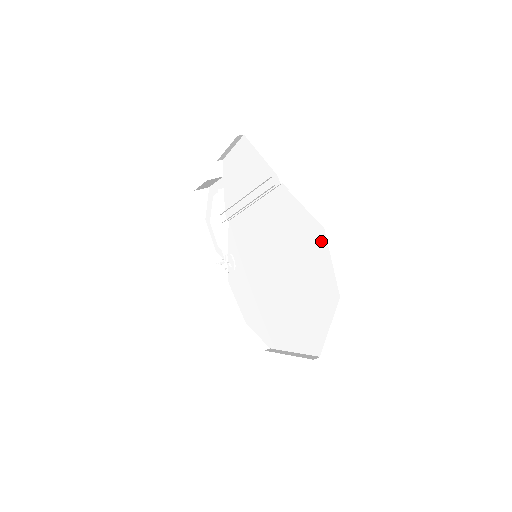
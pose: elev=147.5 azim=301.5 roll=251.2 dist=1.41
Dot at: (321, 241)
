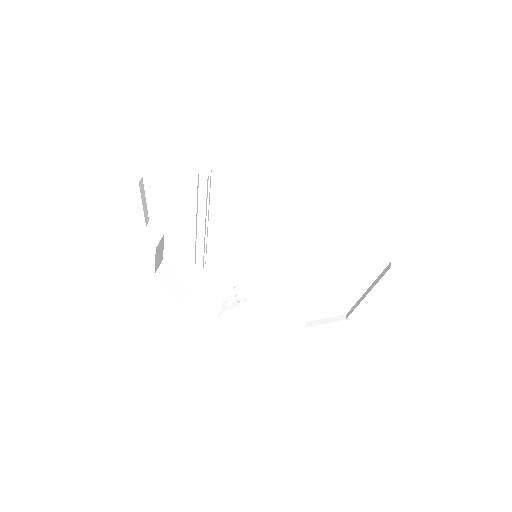
Dot at: (290, 168)
